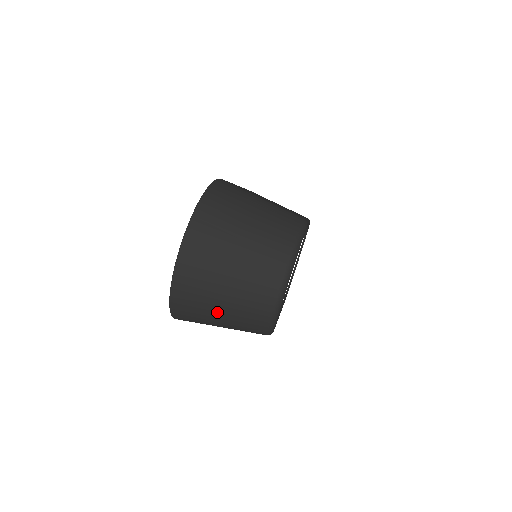
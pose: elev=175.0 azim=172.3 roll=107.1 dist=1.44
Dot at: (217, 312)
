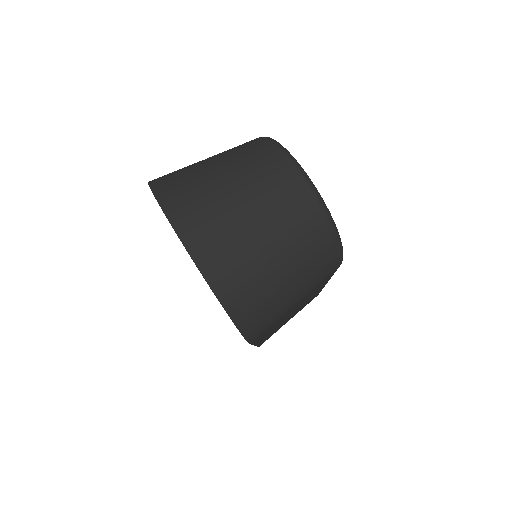
Dot at: (275, 266)
